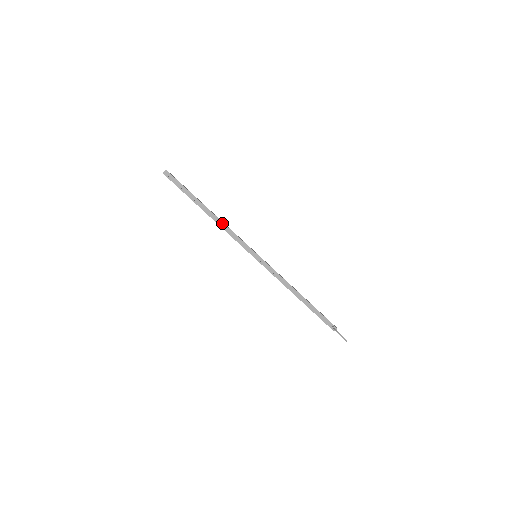
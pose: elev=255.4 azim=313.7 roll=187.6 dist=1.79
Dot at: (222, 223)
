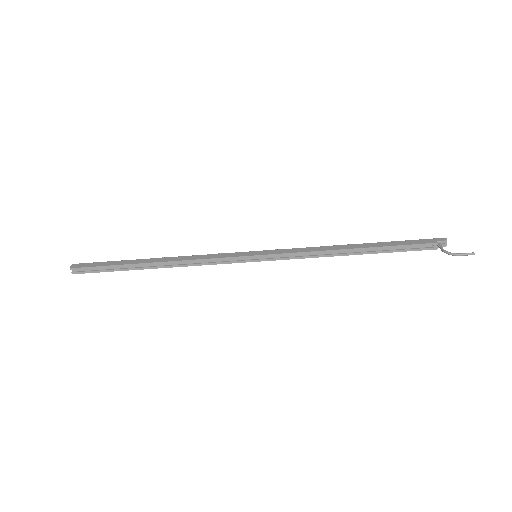
Dot at: (181, 262)
